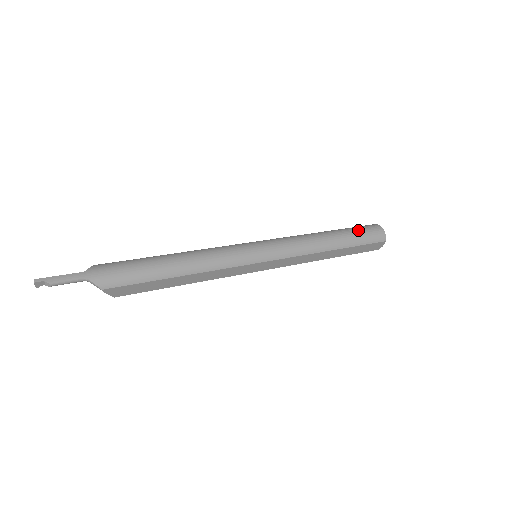
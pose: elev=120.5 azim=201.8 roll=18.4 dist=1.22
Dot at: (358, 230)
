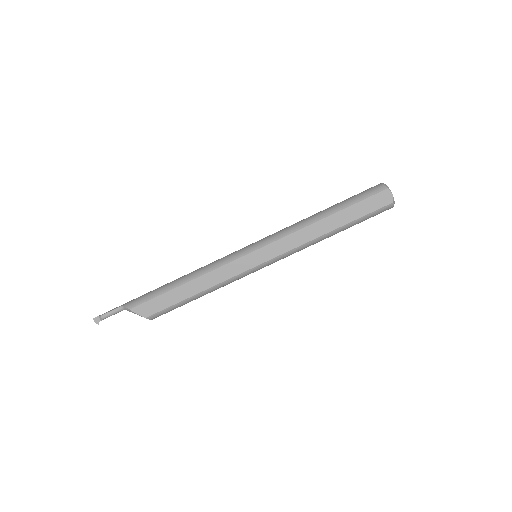
Dot at: occluded
